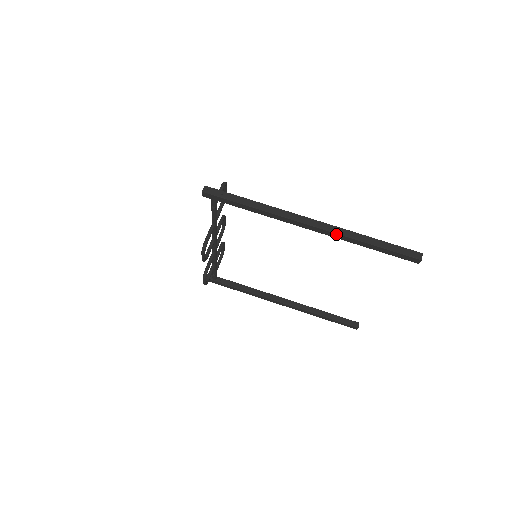
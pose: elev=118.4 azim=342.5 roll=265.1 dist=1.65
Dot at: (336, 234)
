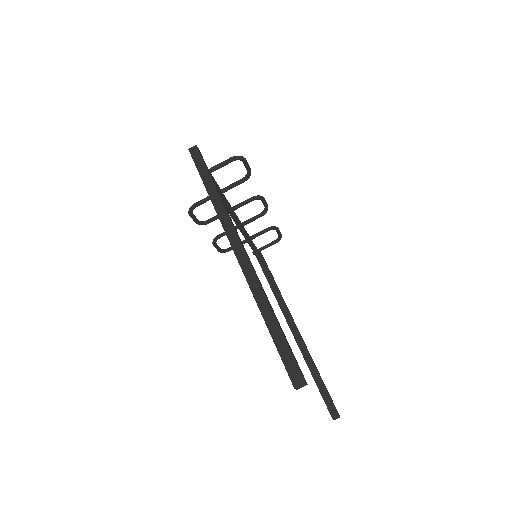
Dot at: (246, 278)
